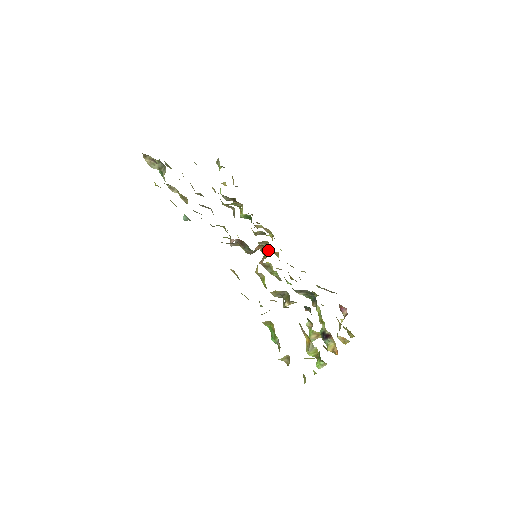
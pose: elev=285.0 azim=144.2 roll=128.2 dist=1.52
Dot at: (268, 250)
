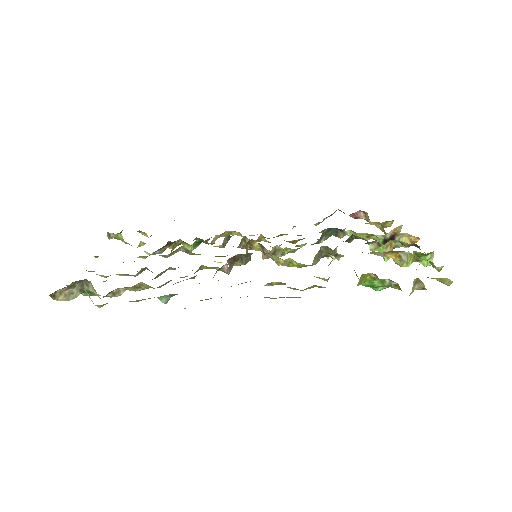
Dot at: occluded
